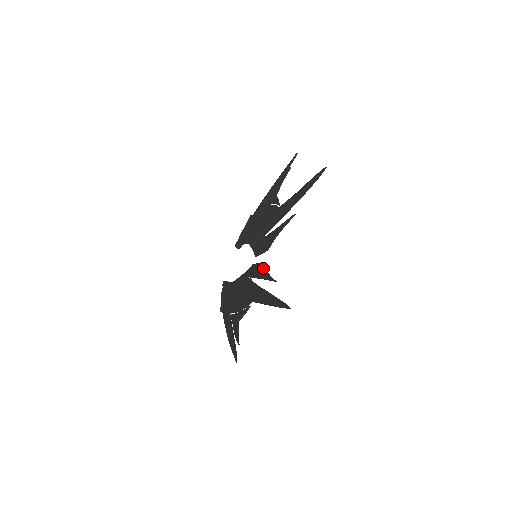
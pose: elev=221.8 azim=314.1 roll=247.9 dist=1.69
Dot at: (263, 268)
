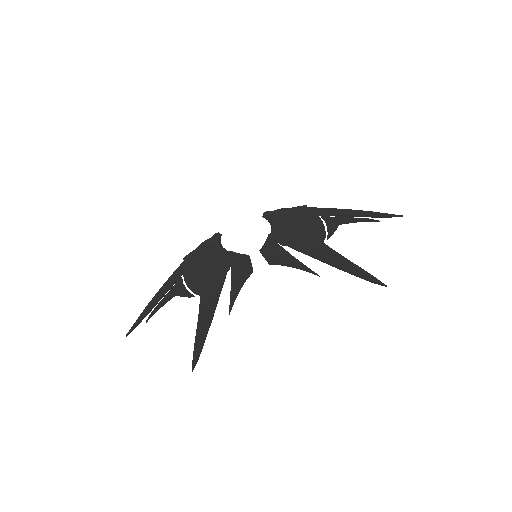
Dot at: (244, 278)
